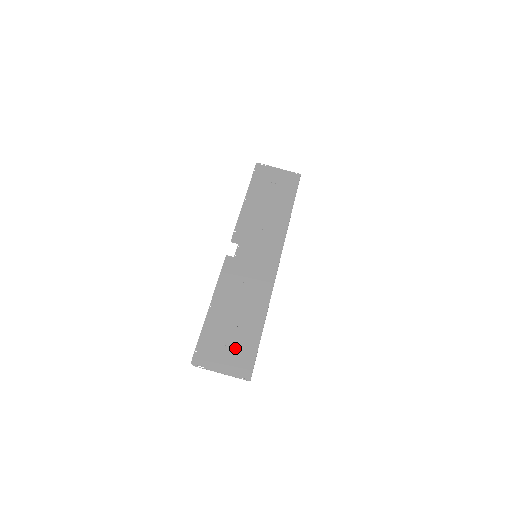
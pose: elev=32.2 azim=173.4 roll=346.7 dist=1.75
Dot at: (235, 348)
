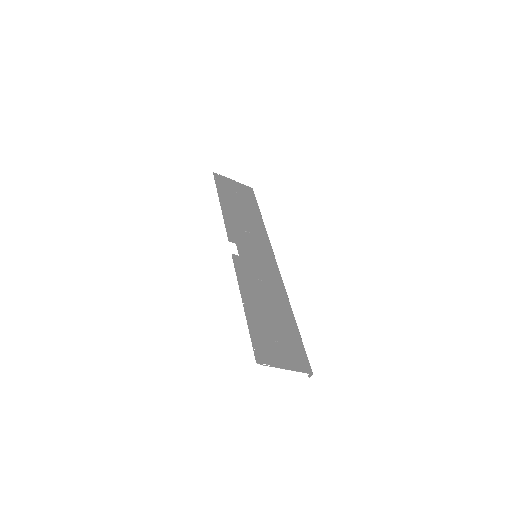
Dot at: (285, 343)
